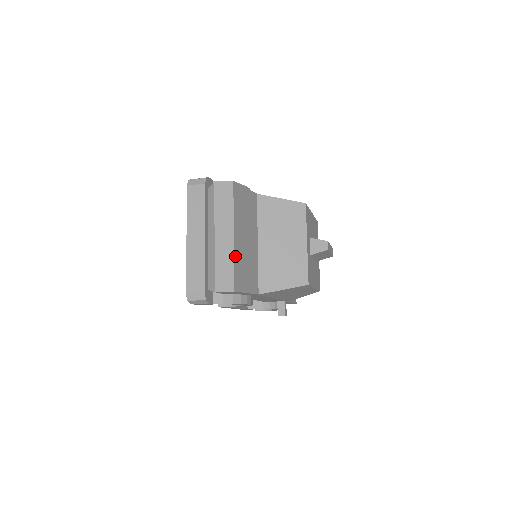
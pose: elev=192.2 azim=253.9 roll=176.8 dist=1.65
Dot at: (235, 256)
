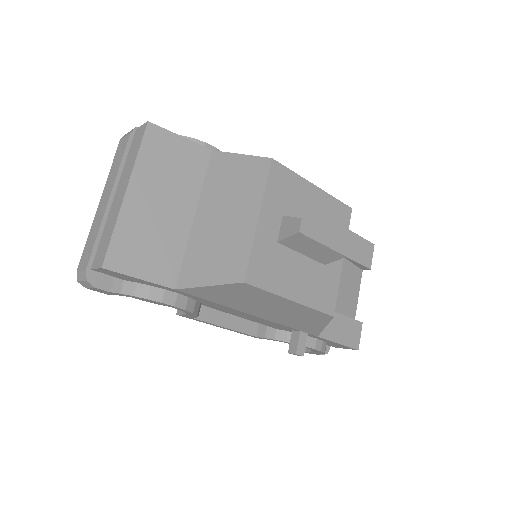
Dot at: (121, 220)
